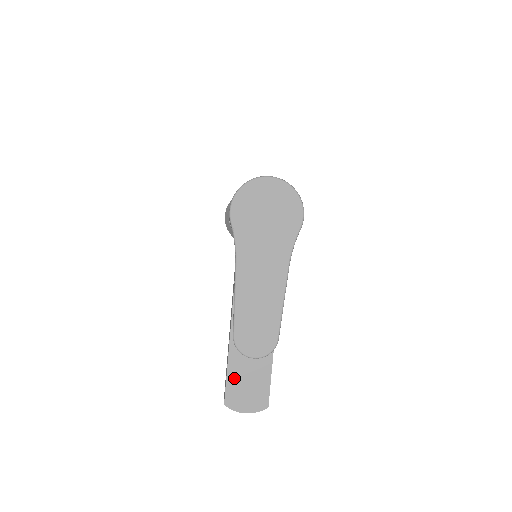
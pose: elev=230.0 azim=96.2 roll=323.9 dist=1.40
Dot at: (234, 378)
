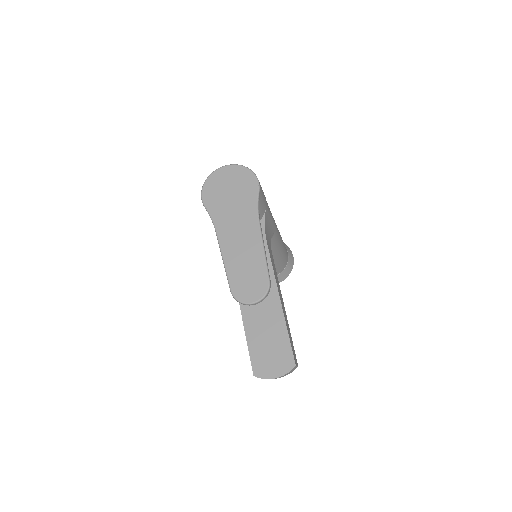
Dot at: (255, 347)
